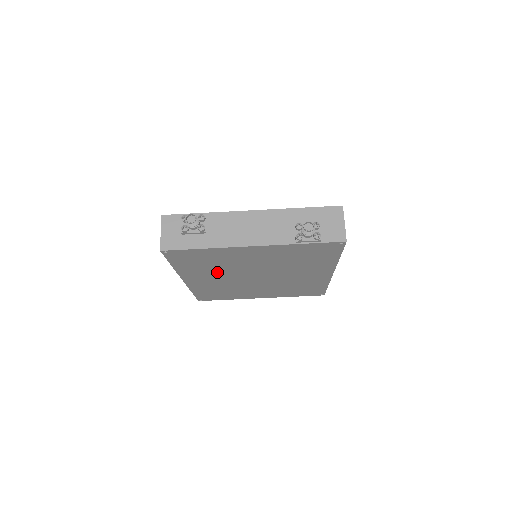
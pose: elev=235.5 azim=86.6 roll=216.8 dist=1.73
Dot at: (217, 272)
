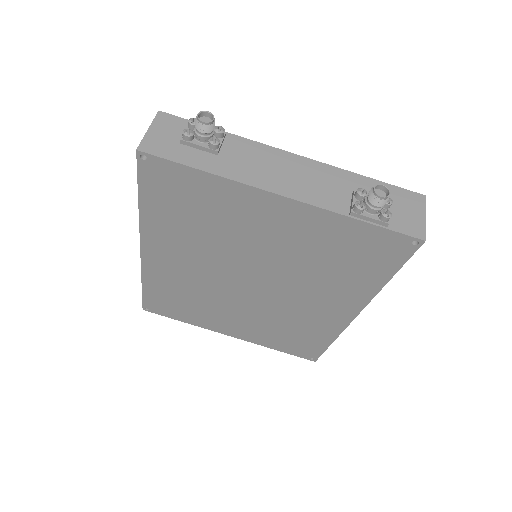
Dot at: (198, 247)
